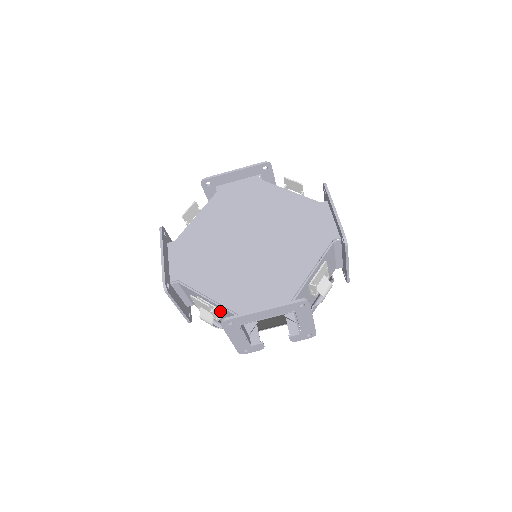
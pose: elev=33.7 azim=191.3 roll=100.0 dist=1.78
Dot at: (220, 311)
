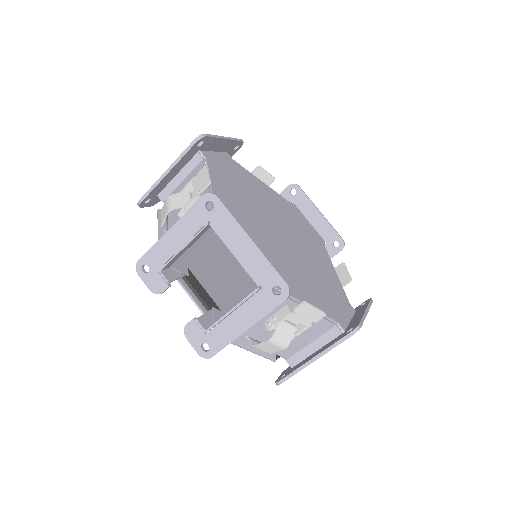
Dot at: (299, 324)
